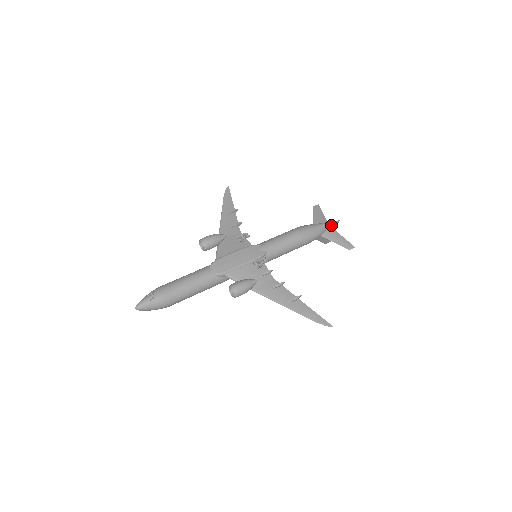
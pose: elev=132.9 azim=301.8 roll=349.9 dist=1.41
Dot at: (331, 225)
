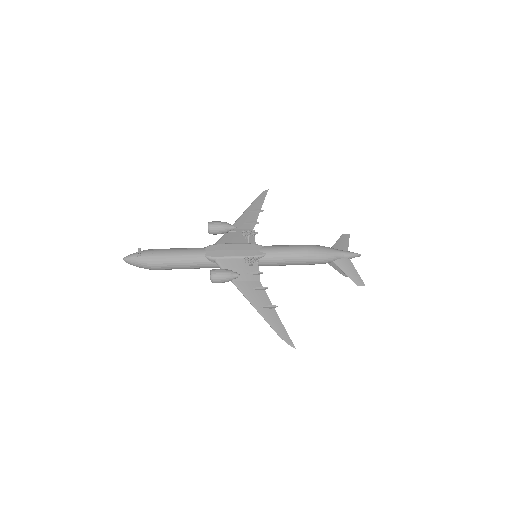
Dot at: (349, 255)
